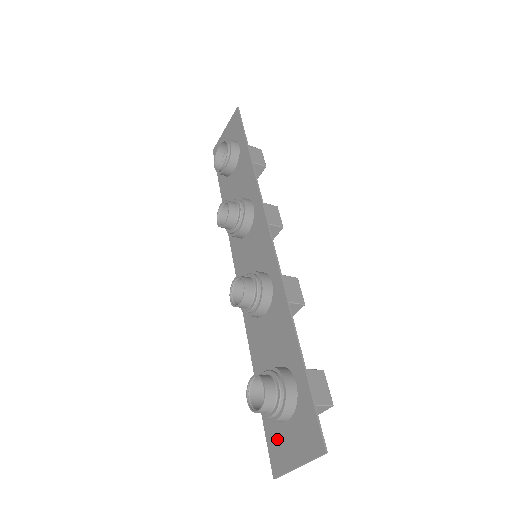
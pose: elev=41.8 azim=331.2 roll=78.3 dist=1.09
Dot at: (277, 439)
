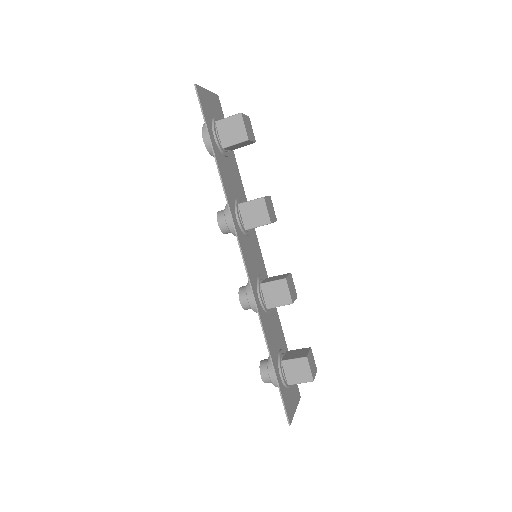
Dot at: occluded
